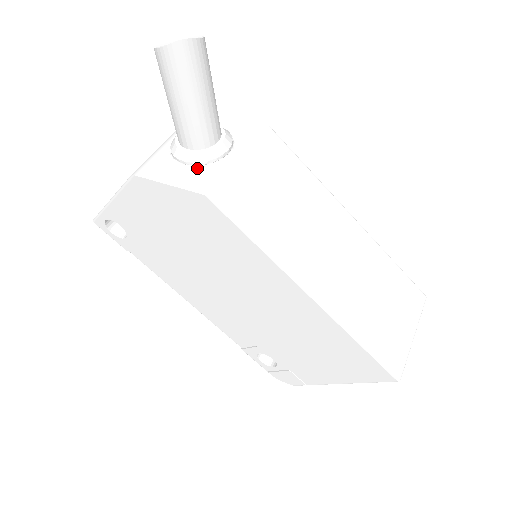
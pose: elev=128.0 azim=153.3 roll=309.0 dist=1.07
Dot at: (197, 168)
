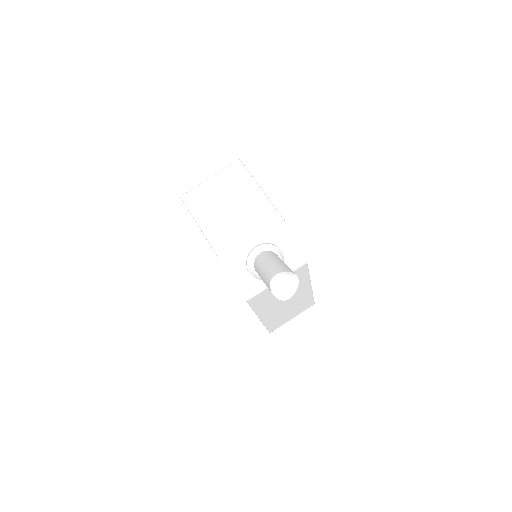
Dot at: (253, 277)
